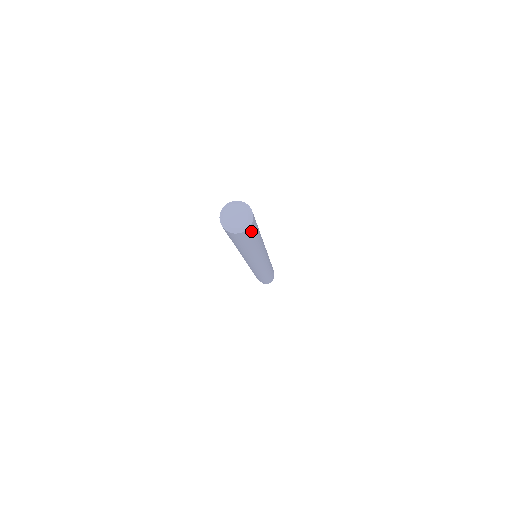
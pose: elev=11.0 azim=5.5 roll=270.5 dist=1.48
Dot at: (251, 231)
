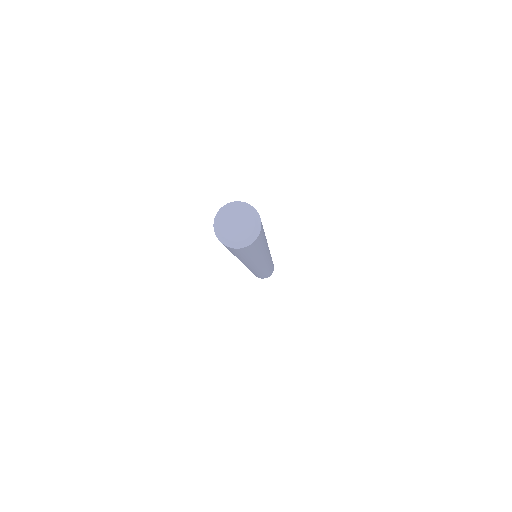
Dot at: (253, 246)
